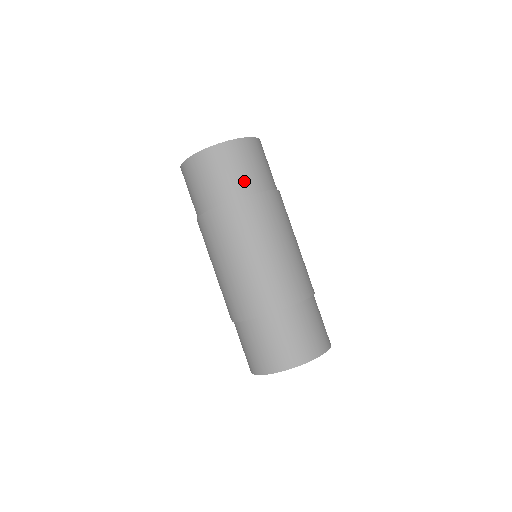
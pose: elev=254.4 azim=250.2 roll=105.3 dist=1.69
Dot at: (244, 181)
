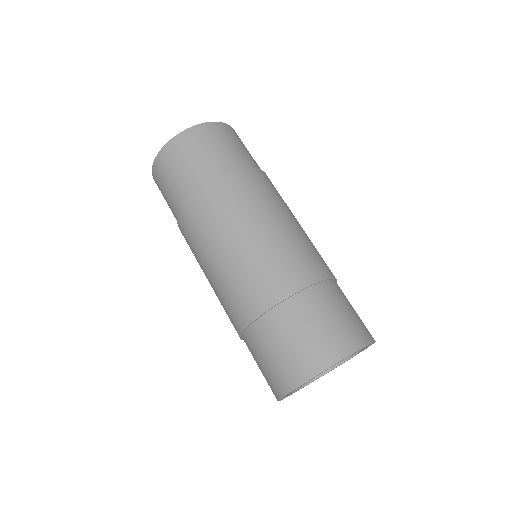
Dot at: (222, 160)
